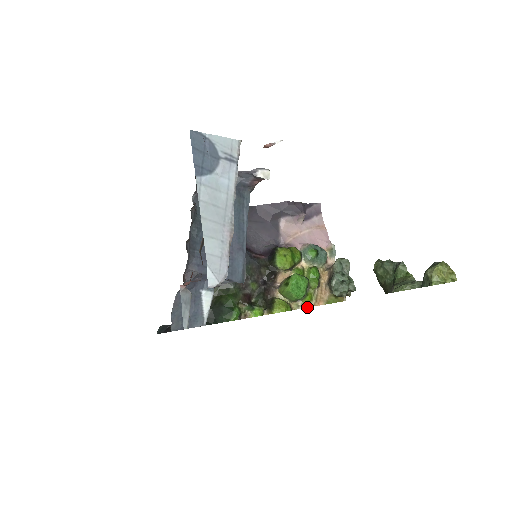
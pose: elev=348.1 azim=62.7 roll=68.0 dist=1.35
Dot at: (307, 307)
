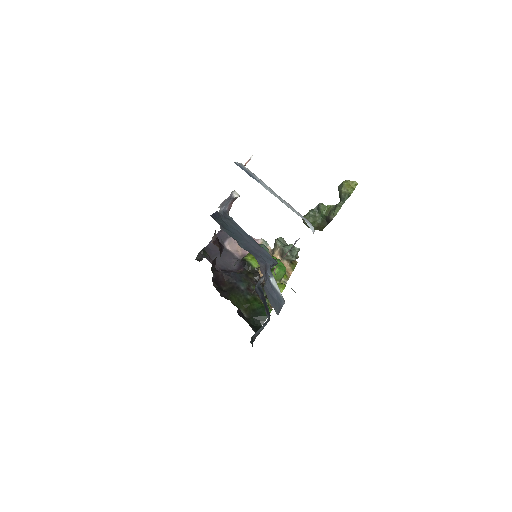
Dot at: (288, 279)
